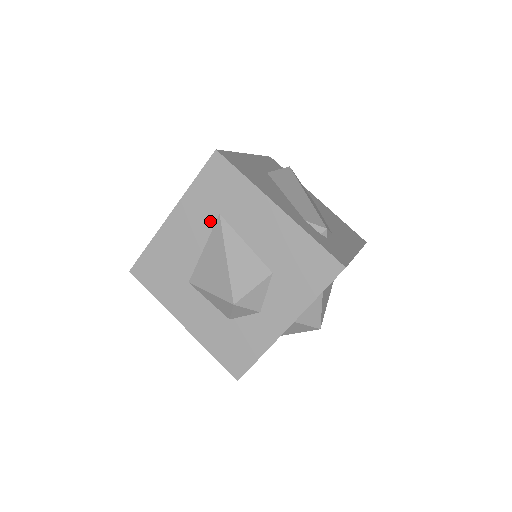
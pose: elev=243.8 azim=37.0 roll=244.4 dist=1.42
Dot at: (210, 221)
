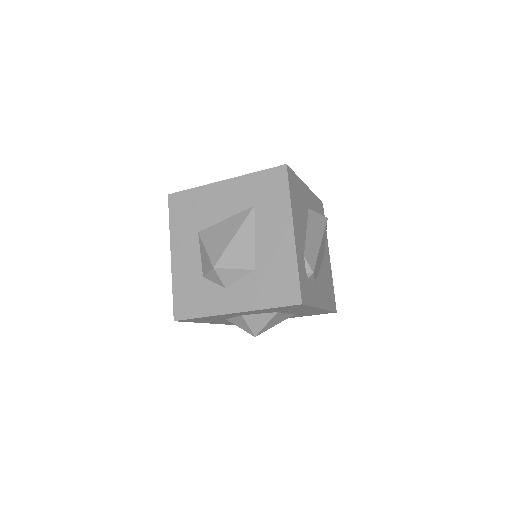
Dot at: (245, 205)
